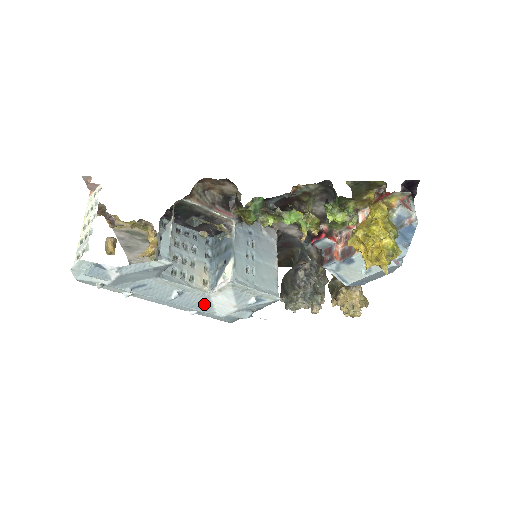
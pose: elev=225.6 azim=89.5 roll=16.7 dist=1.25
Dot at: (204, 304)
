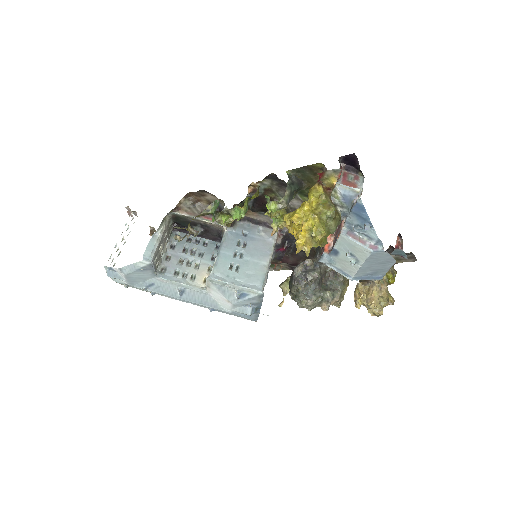
Dot at: (208, 300)
